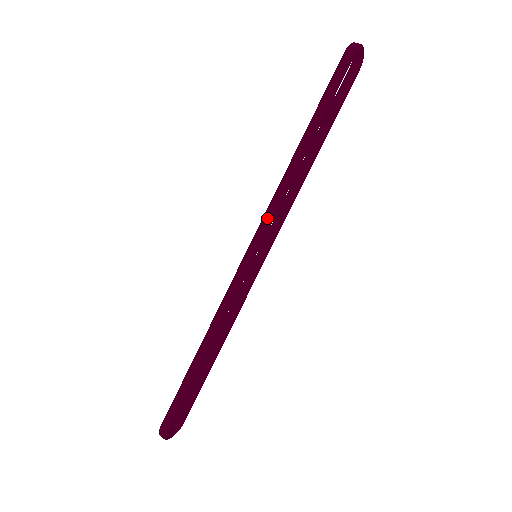
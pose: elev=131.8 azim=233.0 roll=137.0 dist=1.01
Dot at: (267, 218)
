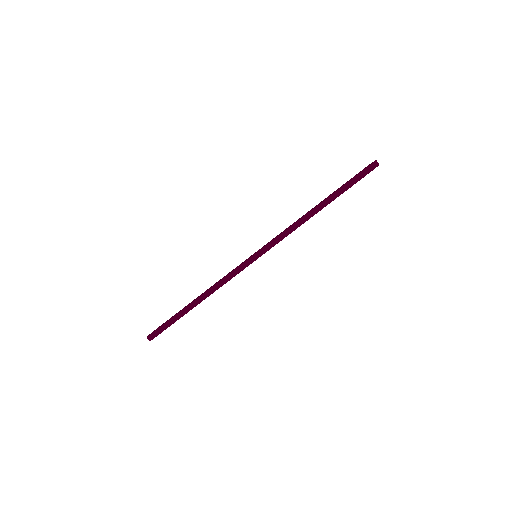
Dot at: (276, 241)
